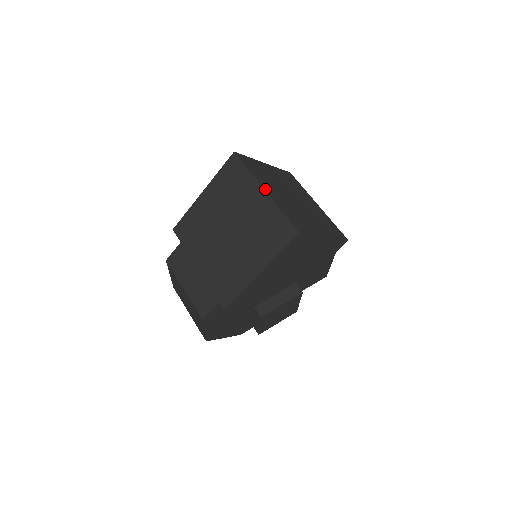
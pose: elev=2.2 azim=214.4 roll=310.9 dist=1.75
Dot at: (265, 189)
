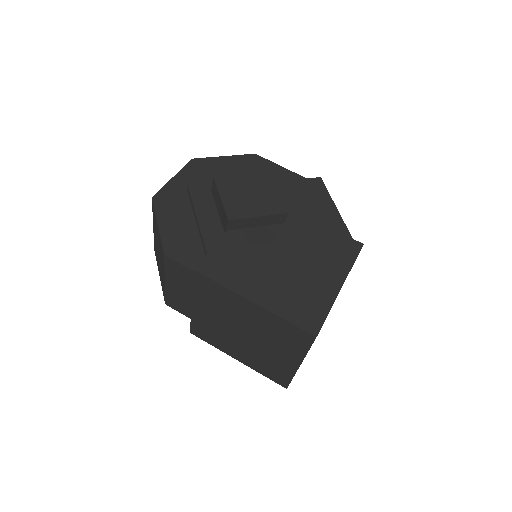
Dot at: occluded
